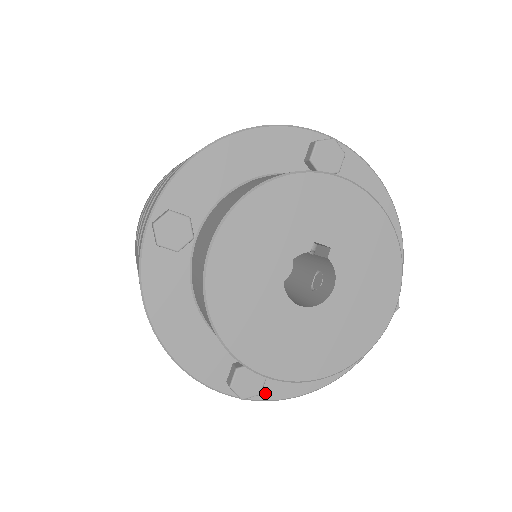
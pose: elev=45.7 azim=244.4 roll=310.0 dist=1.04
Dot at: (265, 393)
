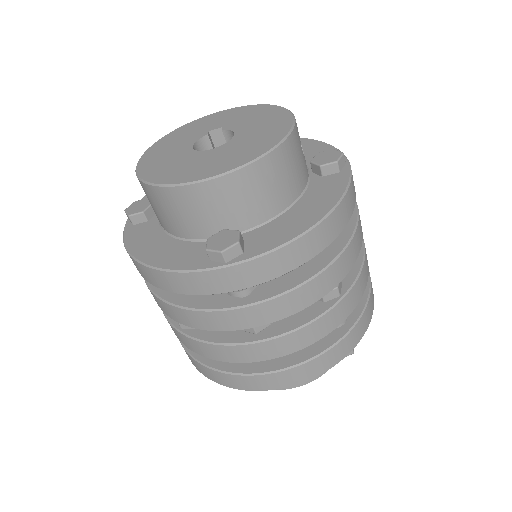
Dot at: (253, 252)
